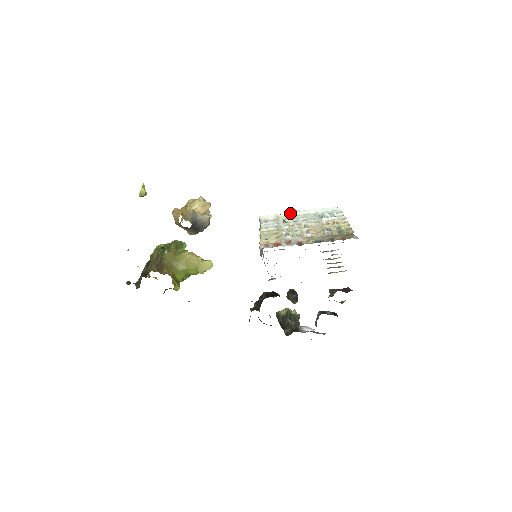
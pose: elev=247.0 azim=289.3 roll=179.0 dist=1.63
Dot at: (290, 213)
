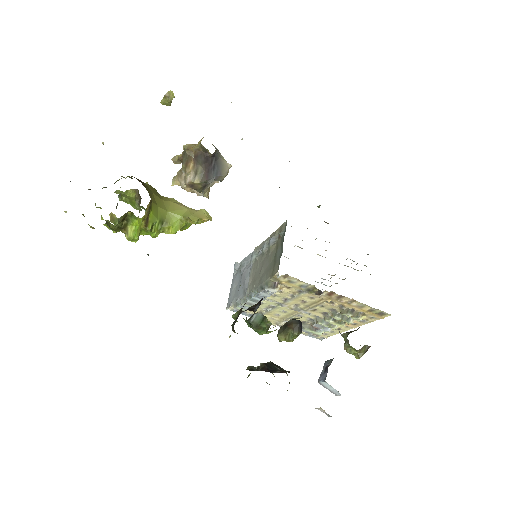
Dot at: occluded
